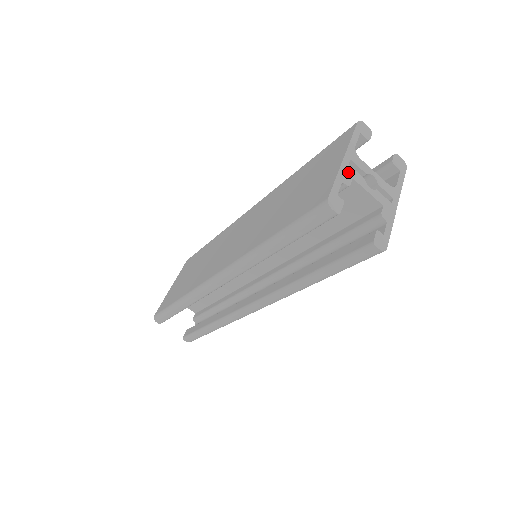
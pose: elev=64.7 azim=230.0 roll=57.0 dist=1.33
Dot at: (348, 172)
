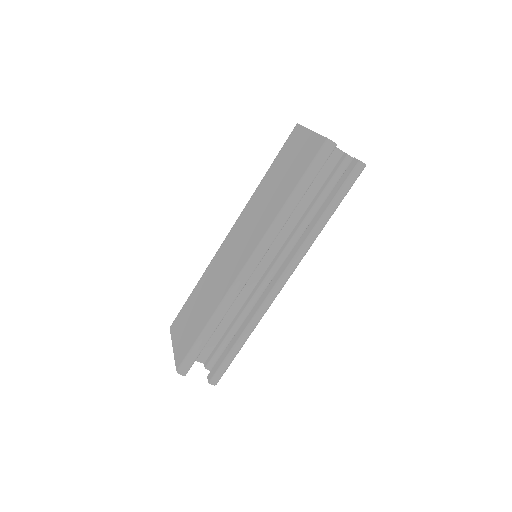
Dot at: occluded
